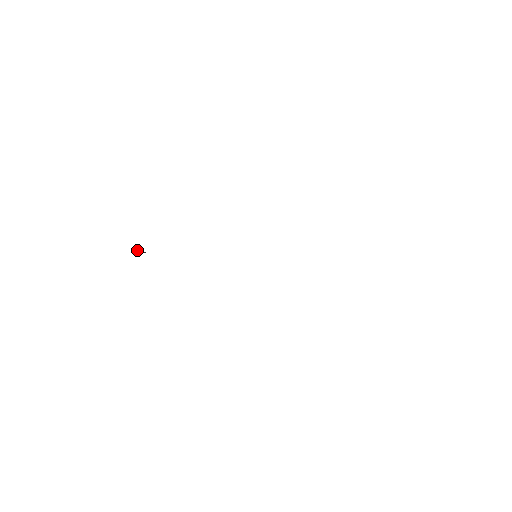
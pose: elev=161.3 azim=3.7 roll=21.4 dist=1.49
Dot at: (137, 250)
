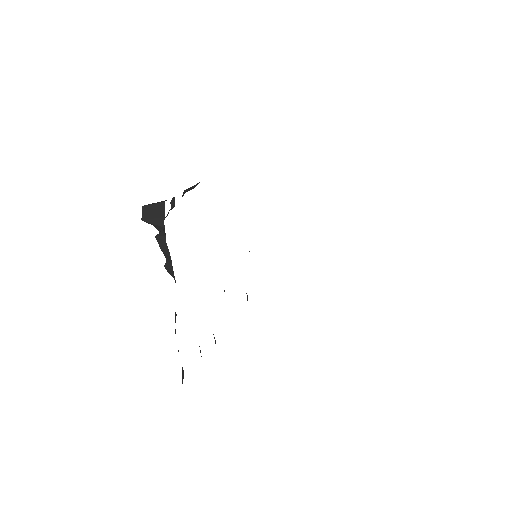
Dot at: (155, 224)
